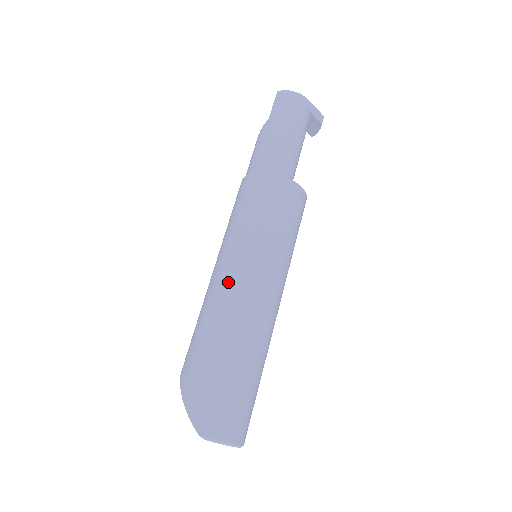
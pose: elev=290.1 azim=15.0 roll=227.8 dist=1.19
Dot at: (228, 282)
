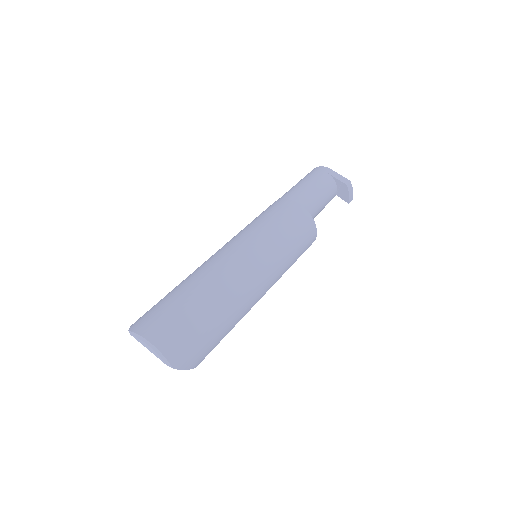
Dot at: occluded
